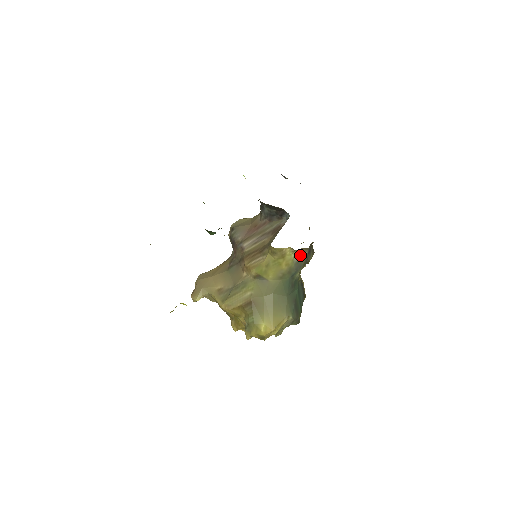
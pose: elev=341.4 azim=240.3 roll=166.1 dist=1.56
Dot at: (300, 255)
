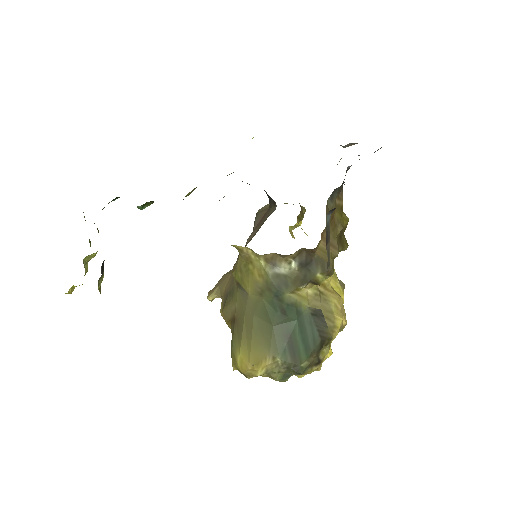
Dot at: (278, 265)
